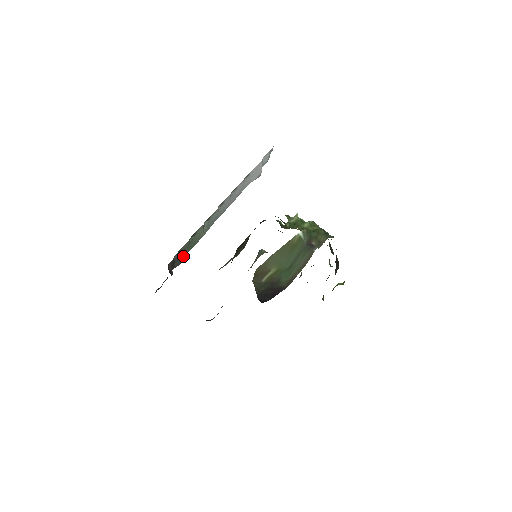
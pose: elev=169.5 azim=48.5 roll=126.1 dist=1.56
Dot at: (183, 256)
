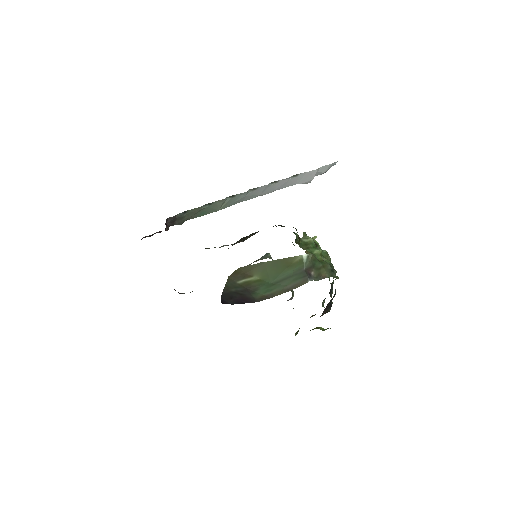
Dot at: (189, 218)
